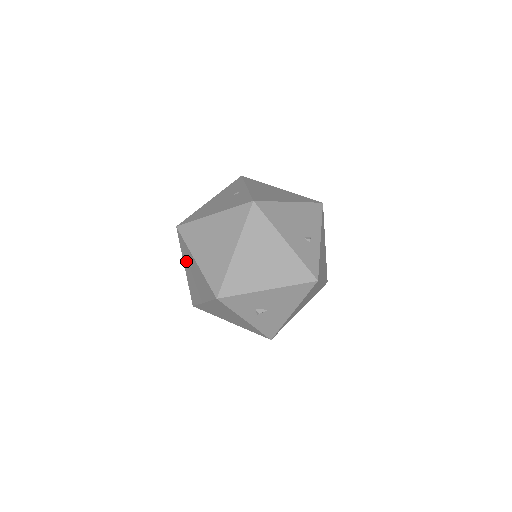
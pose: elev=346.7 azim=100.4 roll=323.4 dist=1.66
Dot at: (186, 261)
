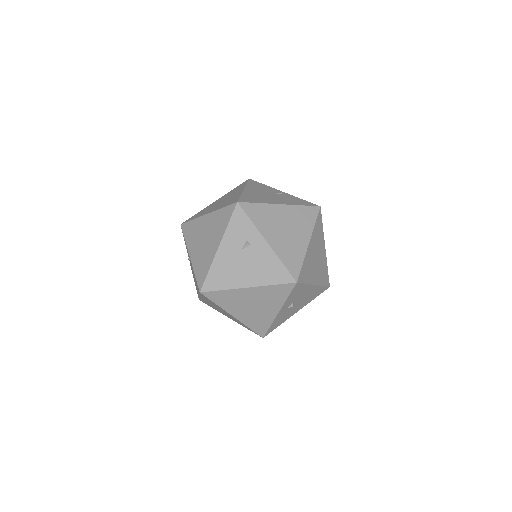
Dot at: (233, 240)
